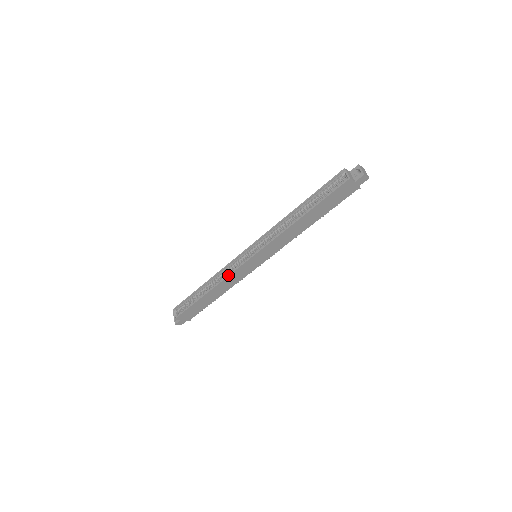
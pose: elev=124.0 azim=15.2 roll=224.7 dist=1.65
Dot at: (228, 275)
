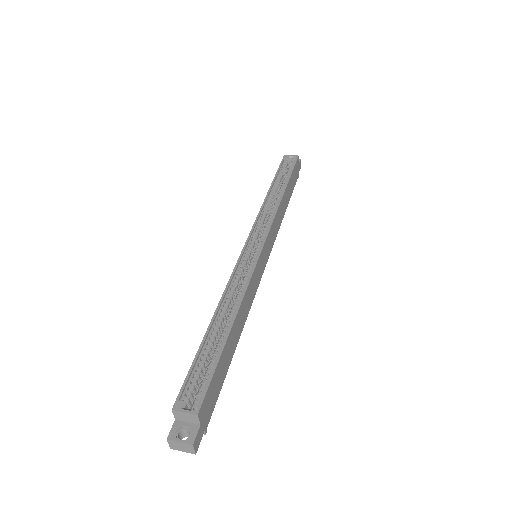
Dot at: (250, 277)
